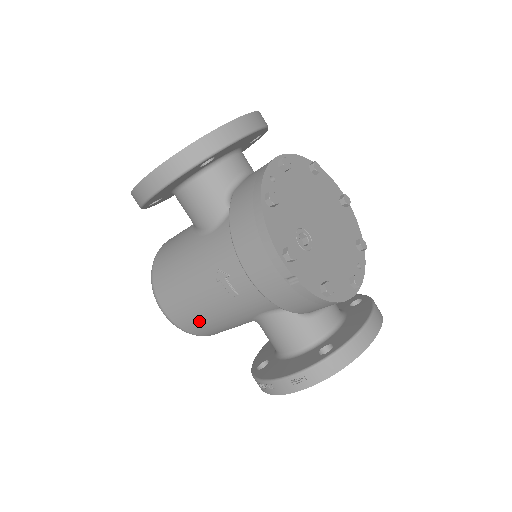
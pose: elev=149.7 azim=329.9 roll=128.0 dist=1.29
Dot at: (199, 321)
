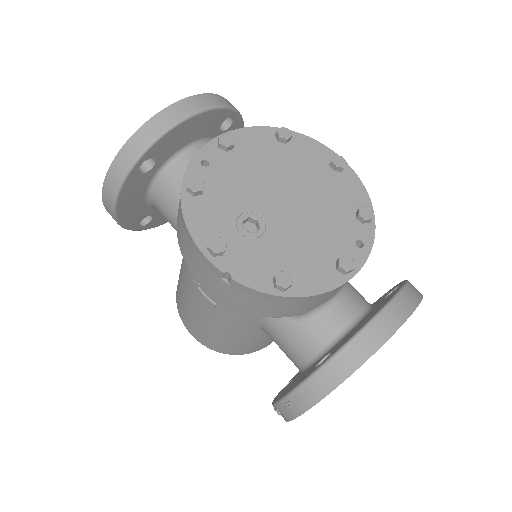
Dot at: (215, 339)
